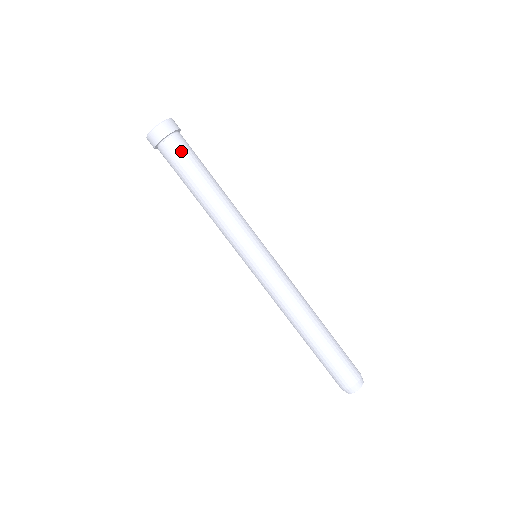
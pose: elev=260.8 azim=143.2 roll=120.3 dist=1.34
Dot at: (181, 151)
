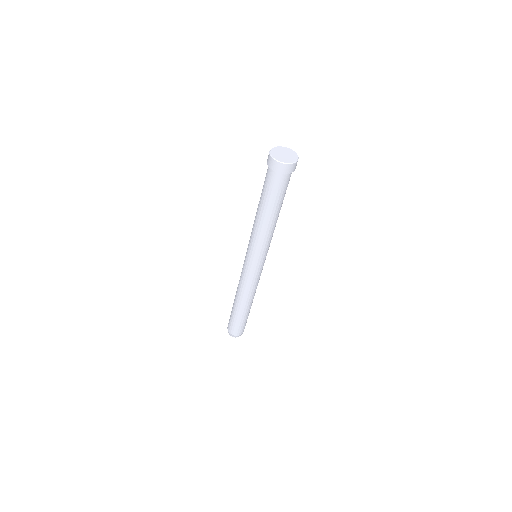
Dot at: occluded
